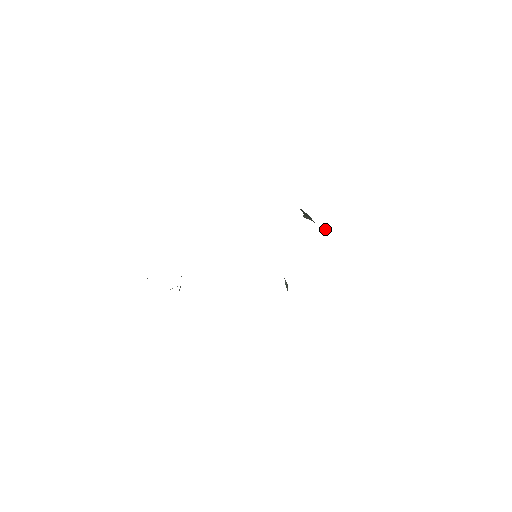
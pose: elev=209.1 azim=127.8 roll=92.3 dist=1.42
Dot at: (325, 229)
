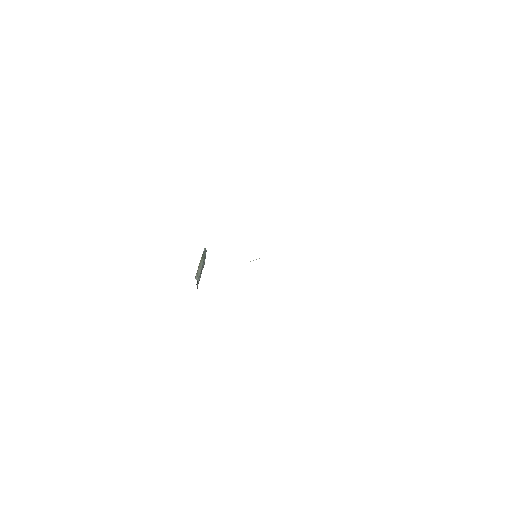
Dot at: occluded
